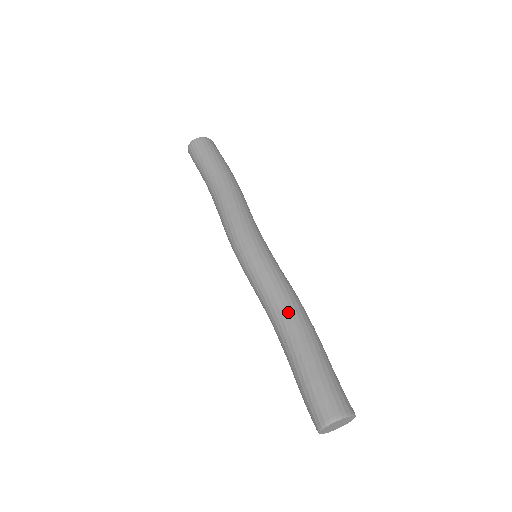
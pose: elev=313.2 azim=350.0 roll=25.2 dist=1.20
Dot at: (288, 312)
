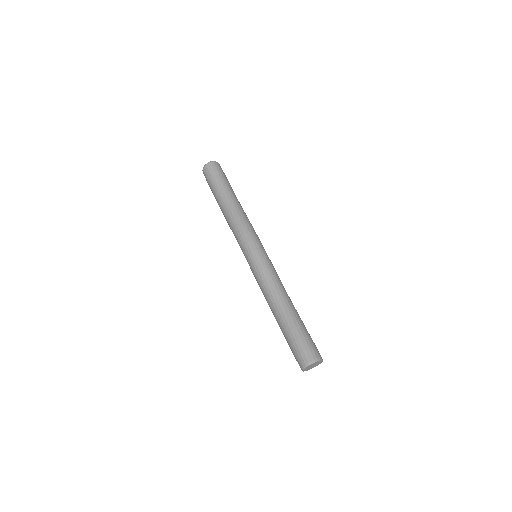
Dot at: occluded
